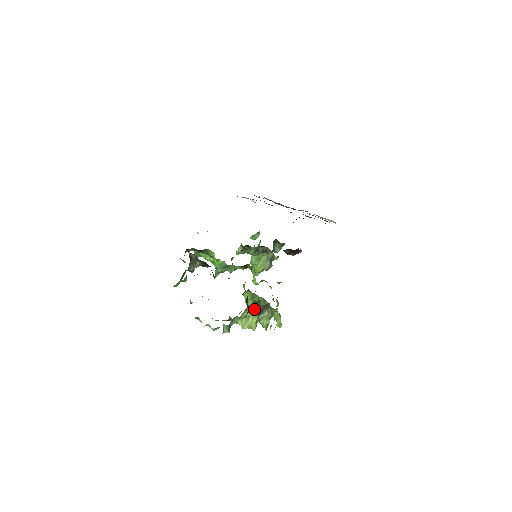
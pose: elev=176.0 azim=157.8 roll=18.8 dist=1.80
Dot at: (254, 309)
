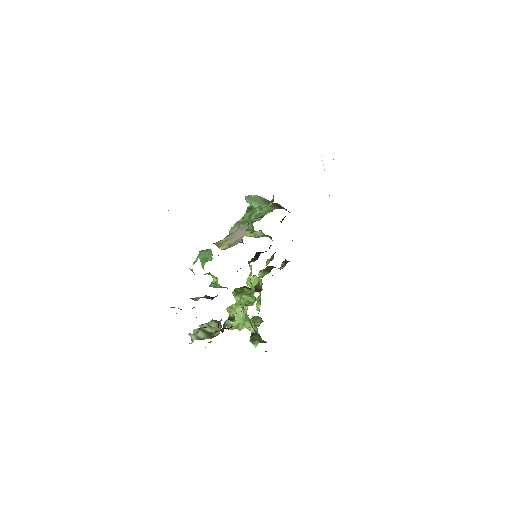
Dot at: (246, 320)
